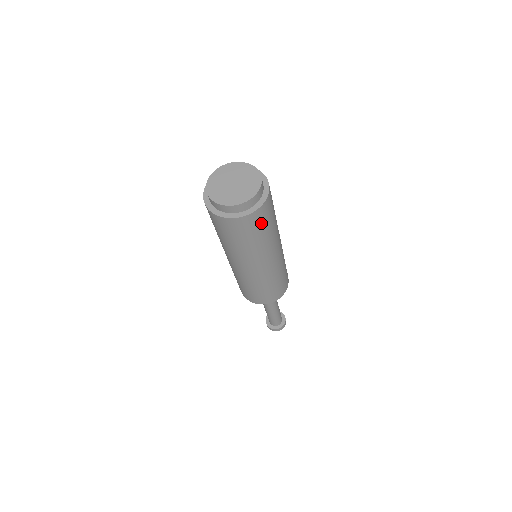
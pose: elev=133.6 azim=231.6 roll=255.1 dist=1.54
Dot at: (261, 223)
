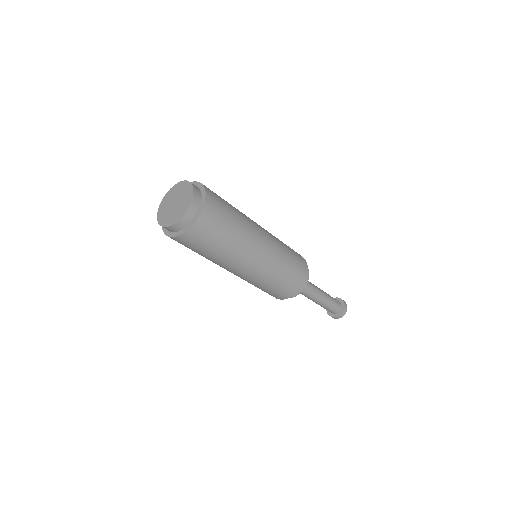
Dot at: (213, 229)
